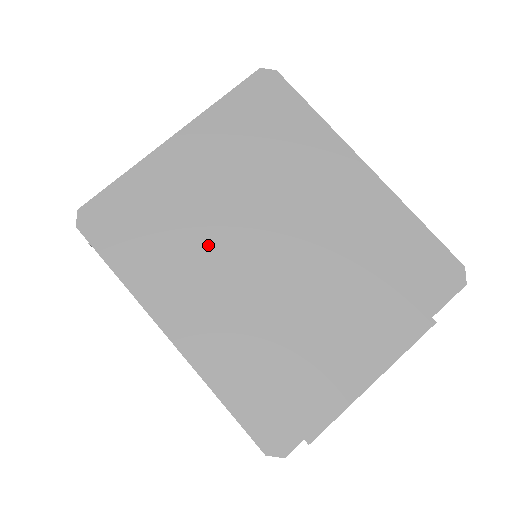
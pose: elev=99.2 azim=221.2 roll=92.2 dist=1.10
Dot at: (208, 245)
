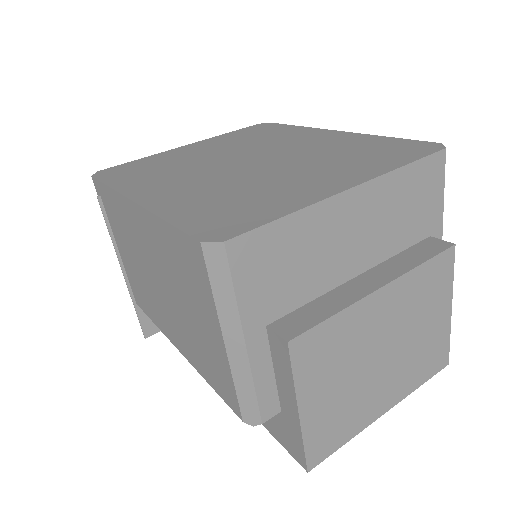
Dot at: (192, 167)
